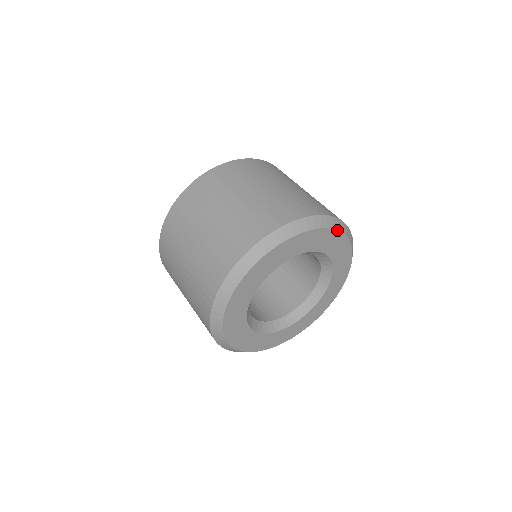
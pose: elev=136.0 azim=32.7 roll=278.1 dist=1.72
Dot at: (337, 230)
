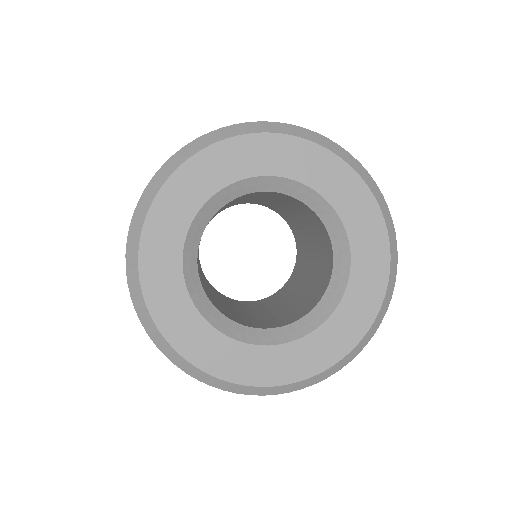
Dot at: (302, 138)
